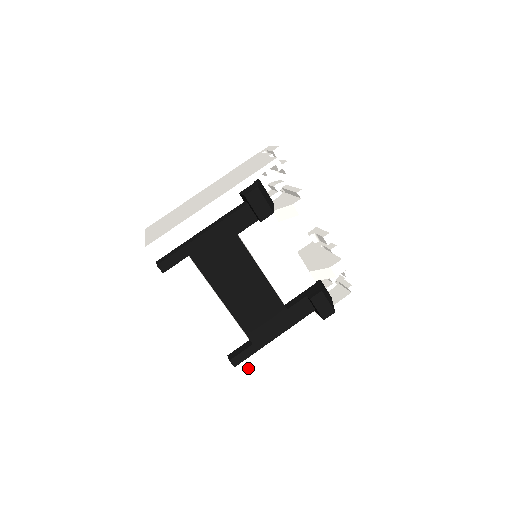
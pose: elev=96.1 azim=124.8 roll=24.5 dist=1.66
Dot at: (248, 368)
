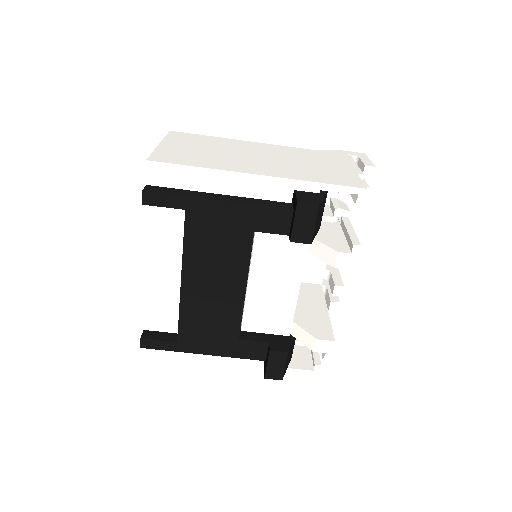
Dot at: (154, 356)
